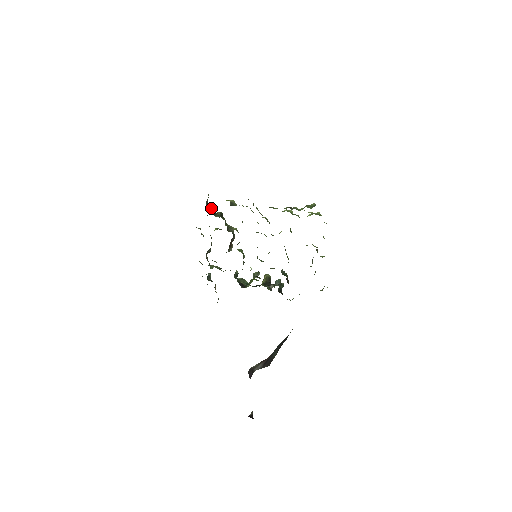
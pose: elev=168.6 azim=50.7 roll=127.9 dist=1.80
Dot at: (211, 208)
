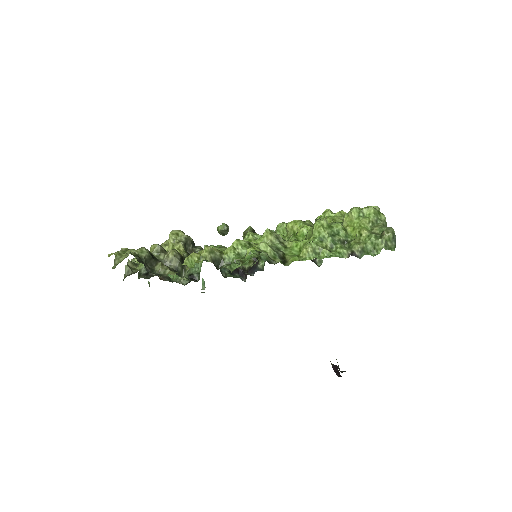
Dot at: (151, 260)
